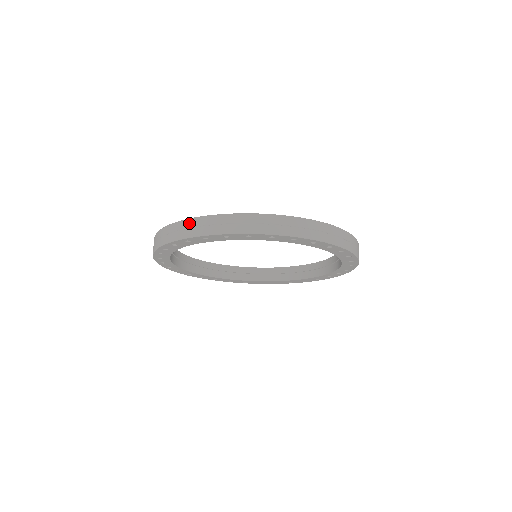
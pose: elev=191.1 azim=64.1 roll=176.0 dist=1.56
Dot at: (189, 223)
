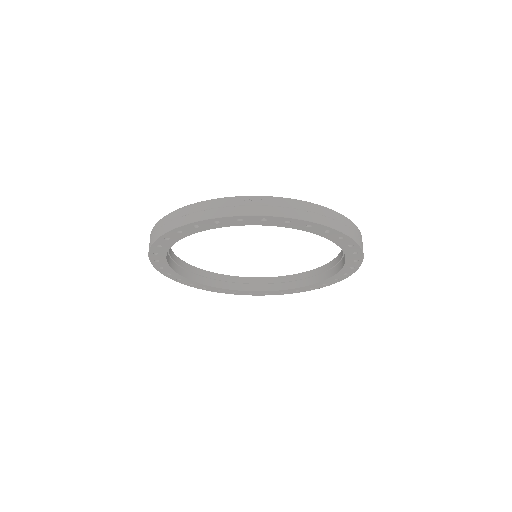
Dot at: (248, 200)
